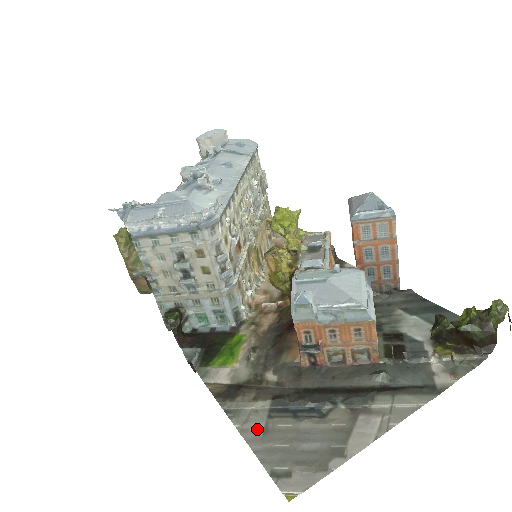
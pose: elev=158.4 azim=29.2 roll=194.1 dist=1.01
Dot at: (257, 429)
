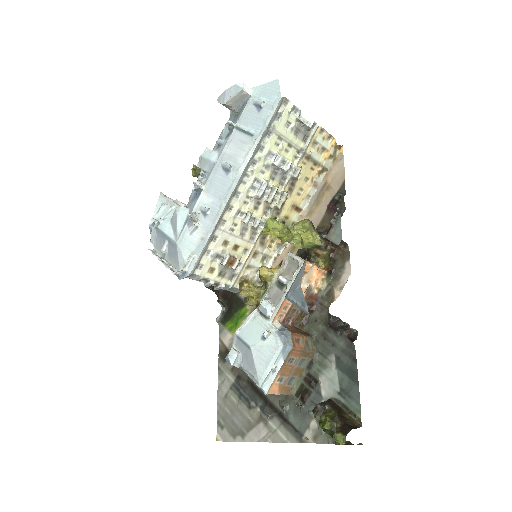
Dot at: (223, 392)
